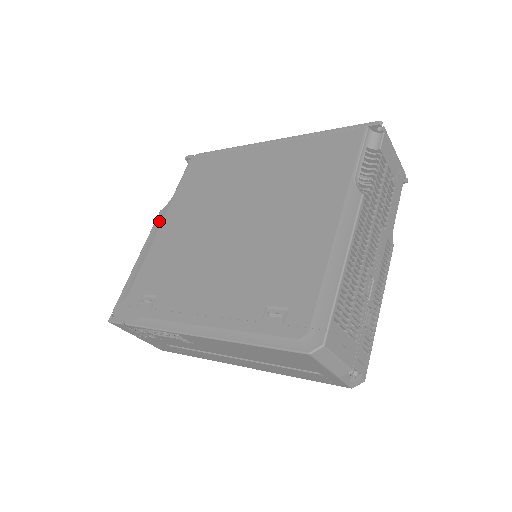
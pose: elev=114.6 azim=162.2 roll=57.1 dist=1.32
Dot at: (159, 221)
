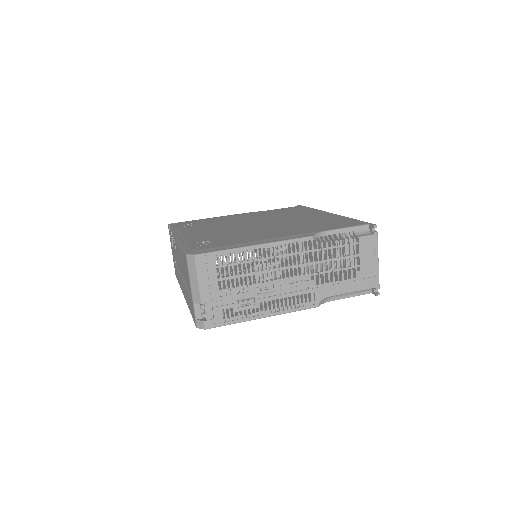
Dot at: (245, 213)
